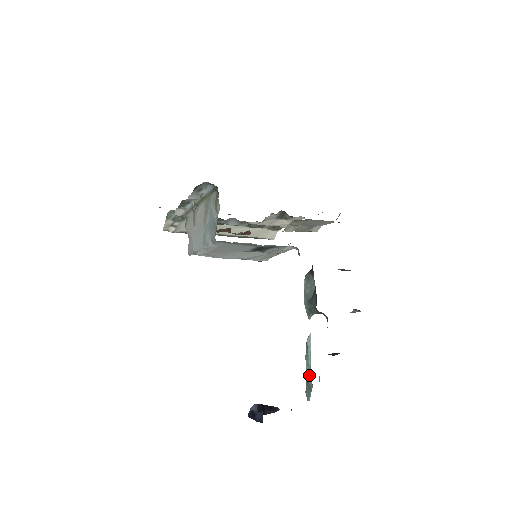
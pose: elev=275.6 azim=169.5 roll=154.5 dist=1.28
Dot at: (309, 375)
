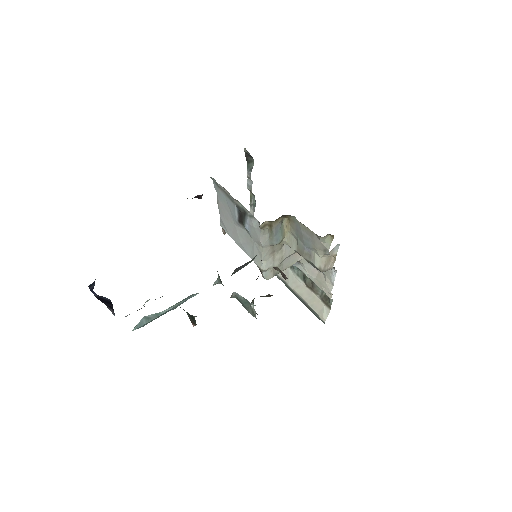
Dot at: (157, 313)
